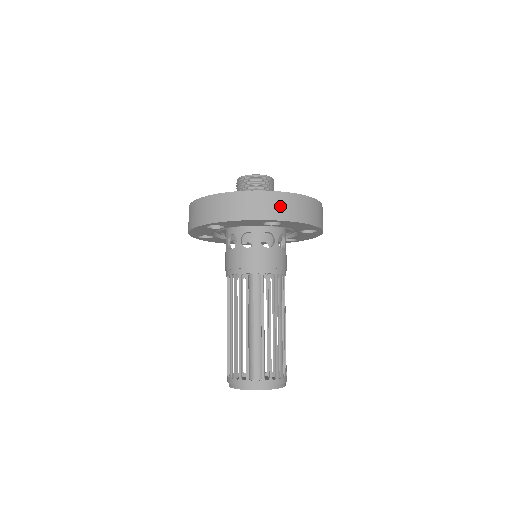
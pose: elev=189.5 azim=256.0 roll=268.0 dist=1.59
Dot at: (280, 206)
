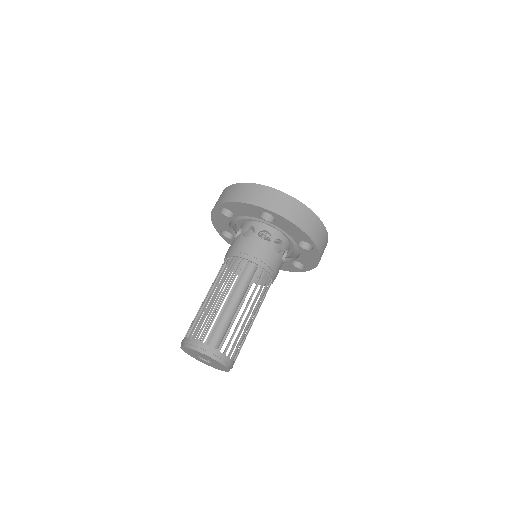
Dot at: (276, 201)
